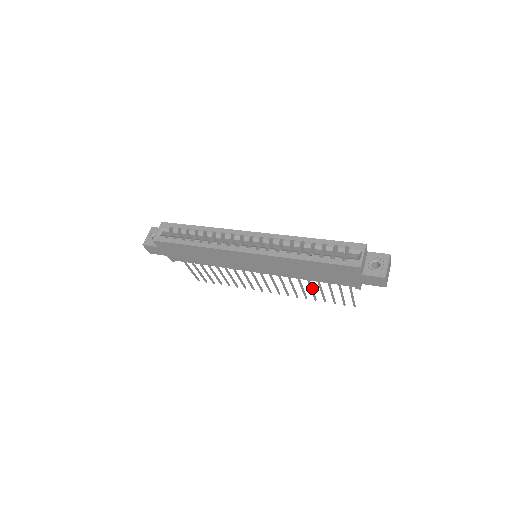
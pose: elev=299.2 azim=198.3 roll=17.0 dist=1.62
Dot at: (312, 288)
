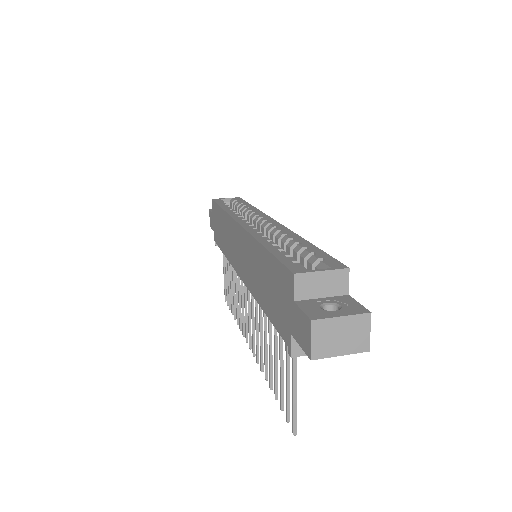
Dot at: occluded
